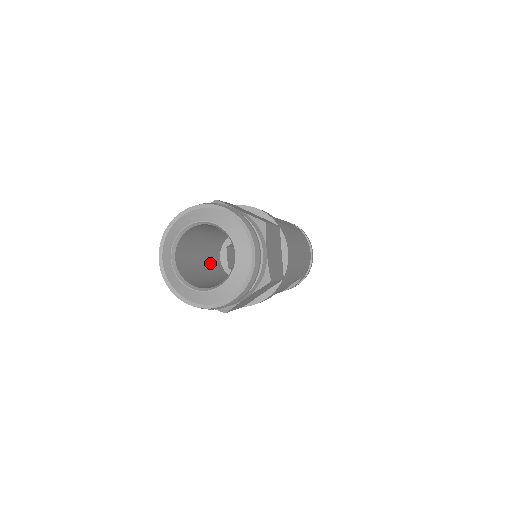
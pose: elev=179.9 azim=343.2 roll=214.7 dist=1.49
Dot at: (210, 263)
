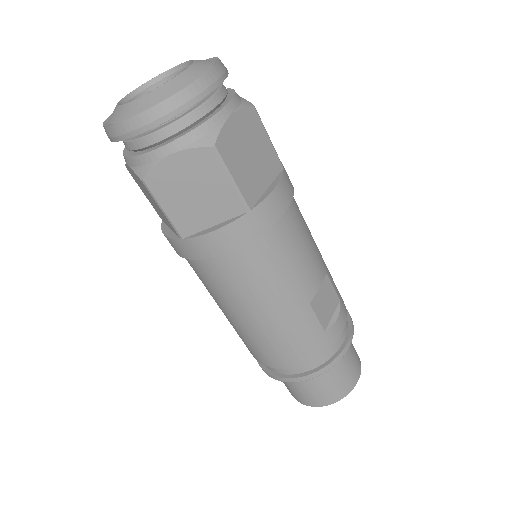
Dot at: occluded
